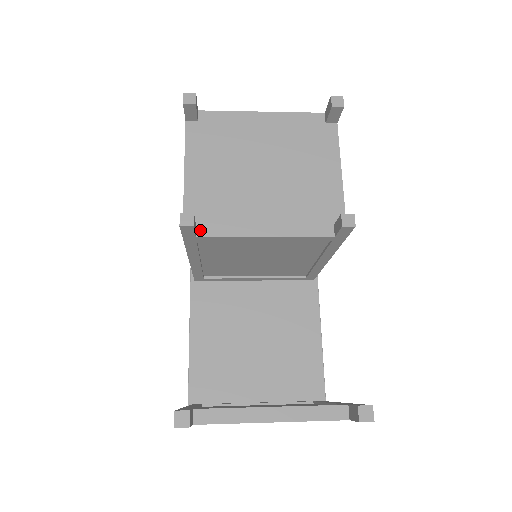
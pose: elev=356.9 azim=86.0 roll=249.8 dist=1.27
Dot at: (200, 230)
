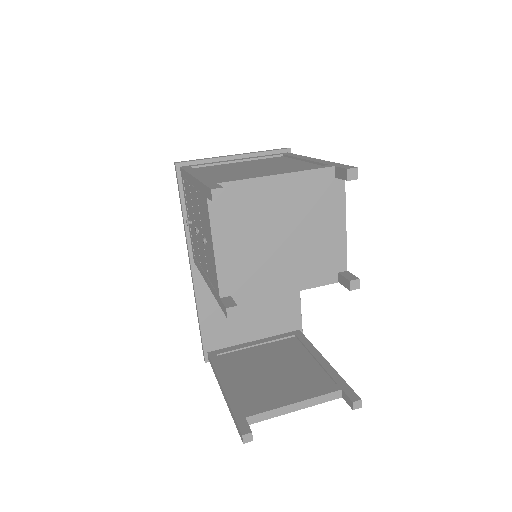
Dot at: (235, 300)
